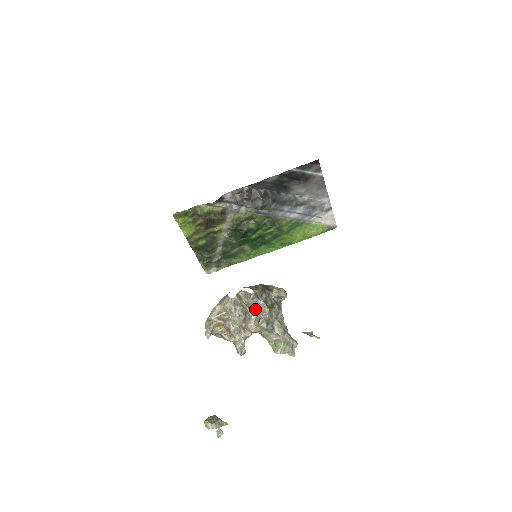
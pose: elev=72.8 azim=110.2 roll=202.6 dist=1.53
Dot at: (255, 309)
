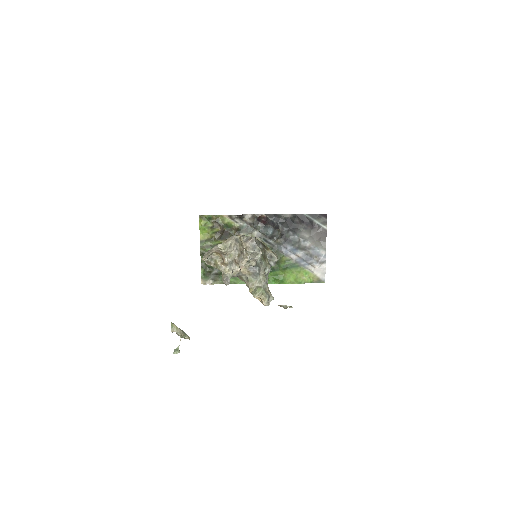
Dot at: (250, 254)
